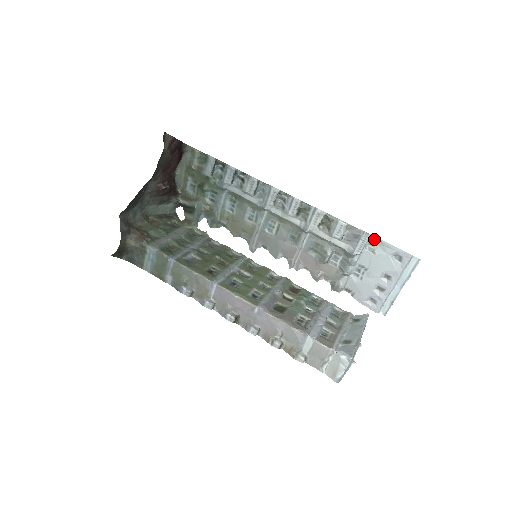
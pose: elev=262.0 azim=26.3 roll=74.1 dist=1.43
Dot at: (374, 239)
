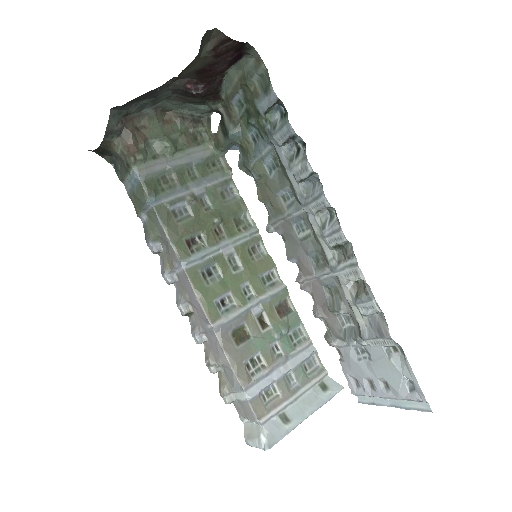
Dot at: (400, 348)
